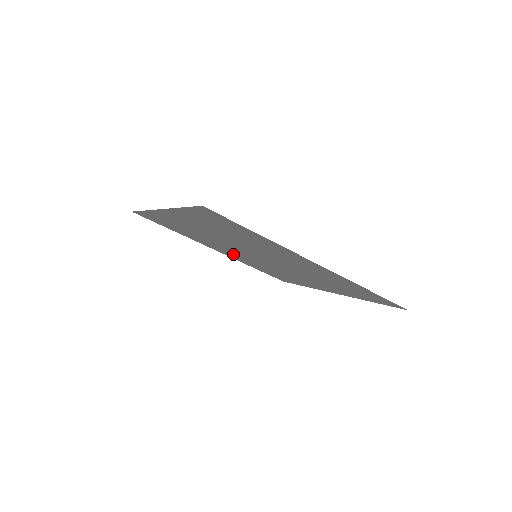
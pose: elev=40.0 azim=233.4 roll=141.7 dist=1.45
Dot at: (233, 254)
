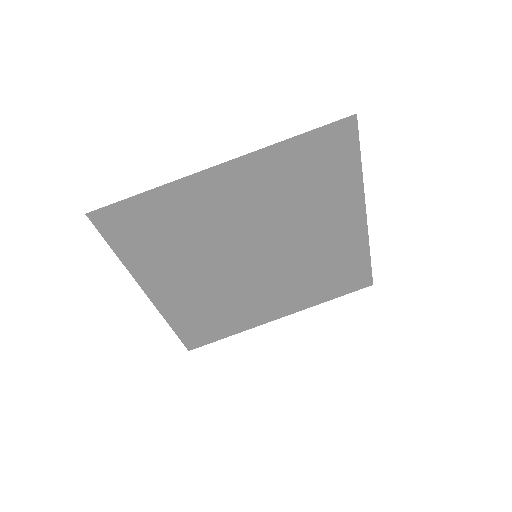
Dot at: (279, 296)
